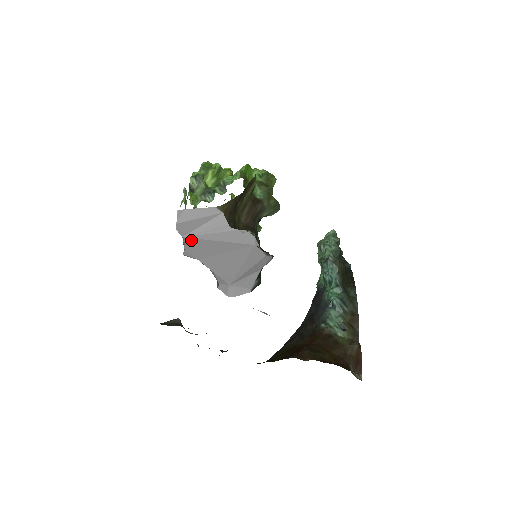
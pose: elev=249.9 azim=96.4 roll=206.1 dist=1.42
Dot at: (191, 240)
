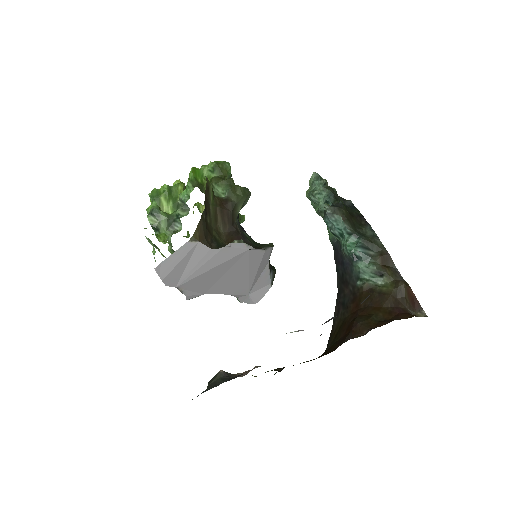
Dot at: (186, 284)
